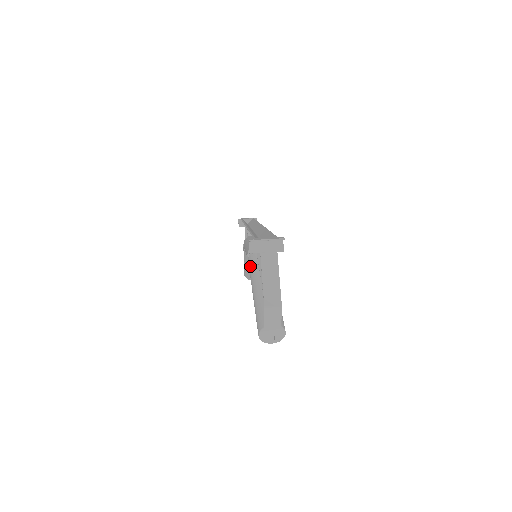
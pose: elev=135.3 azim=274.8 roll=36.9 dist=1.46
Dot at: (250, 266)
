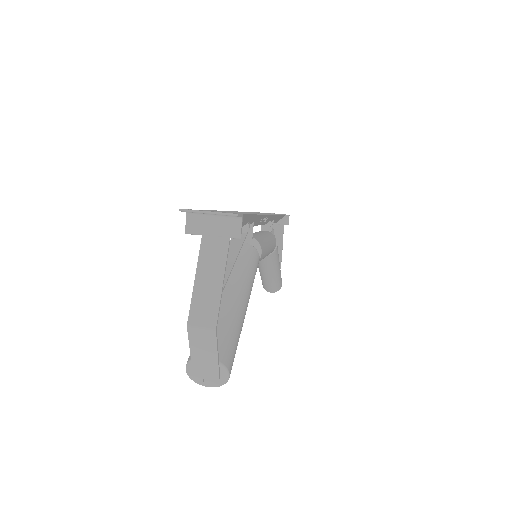
Dot at: occluded
